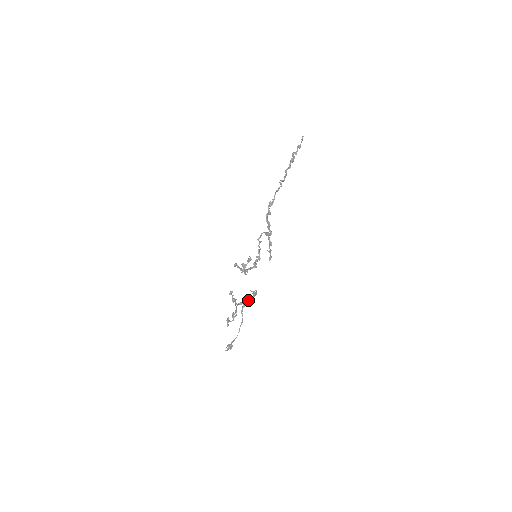
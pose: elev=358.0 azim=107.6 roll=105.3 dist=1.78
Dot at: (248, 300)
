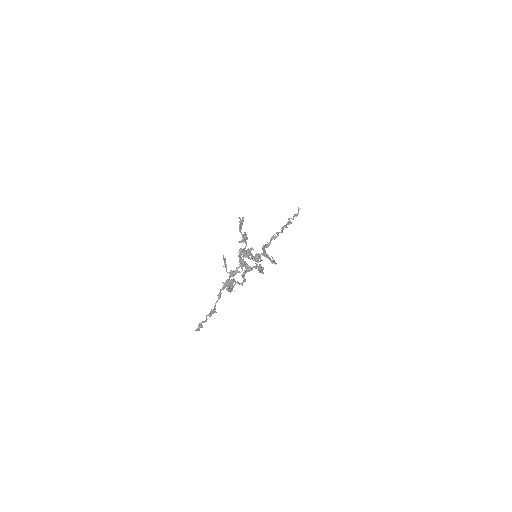
Dot at: (253, 266)
